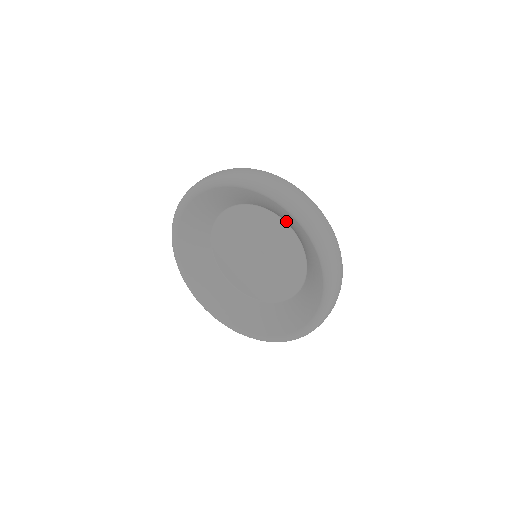
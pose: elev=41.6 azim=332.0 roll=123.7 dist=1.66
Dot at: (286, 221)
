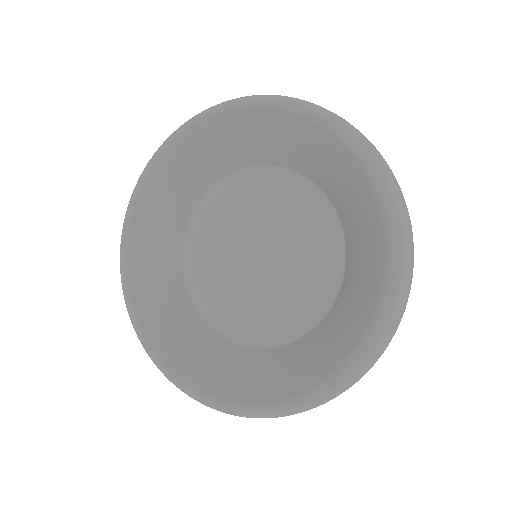
Dot at: (351, 259)
